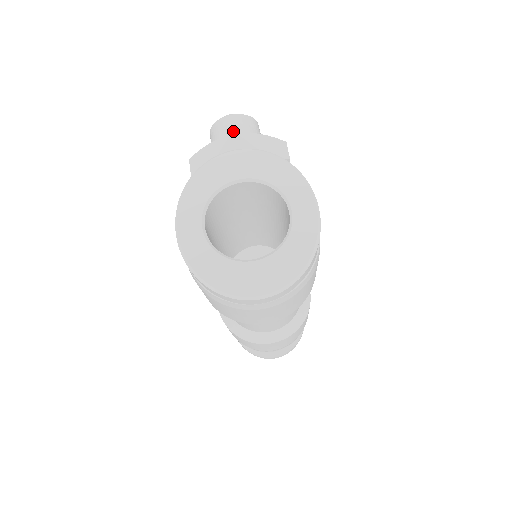
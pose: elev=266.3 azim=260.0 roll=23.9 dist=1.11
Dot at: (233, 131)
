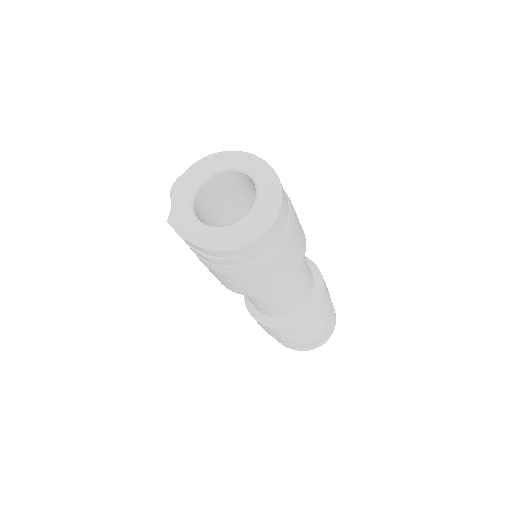
Dot at: occluded
